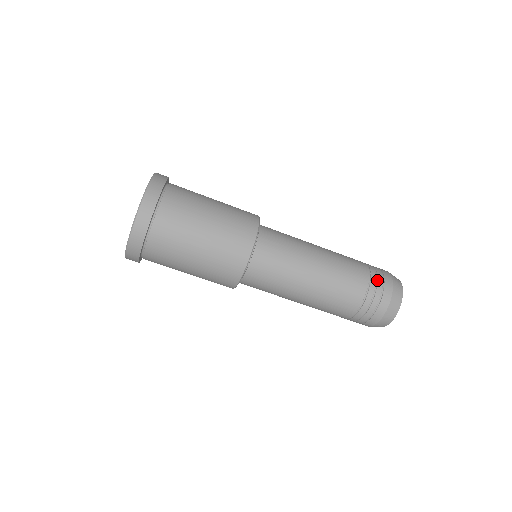
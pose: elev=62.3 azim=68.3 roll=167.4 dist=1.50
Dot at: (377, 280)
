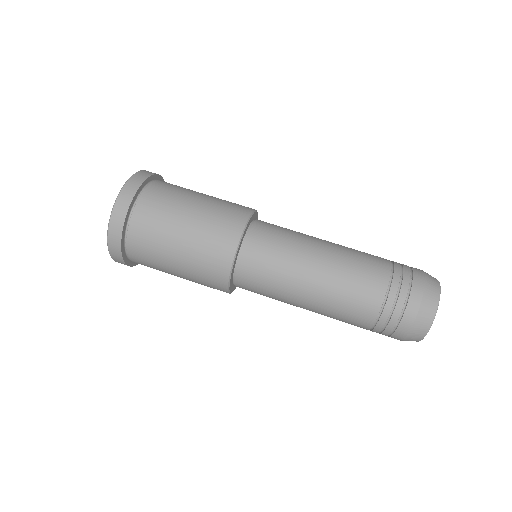
Dot at: occluded
